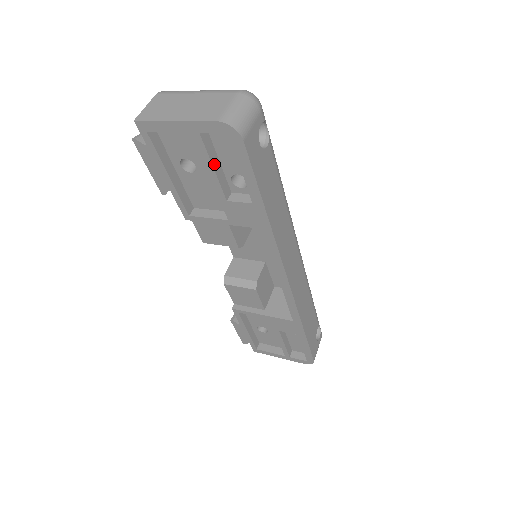
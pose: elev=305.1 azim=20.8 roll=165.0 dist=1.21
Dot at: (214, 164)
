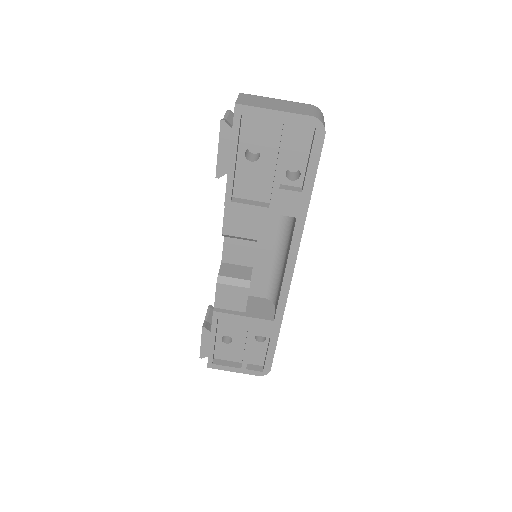
Dot at: (285, 153)
